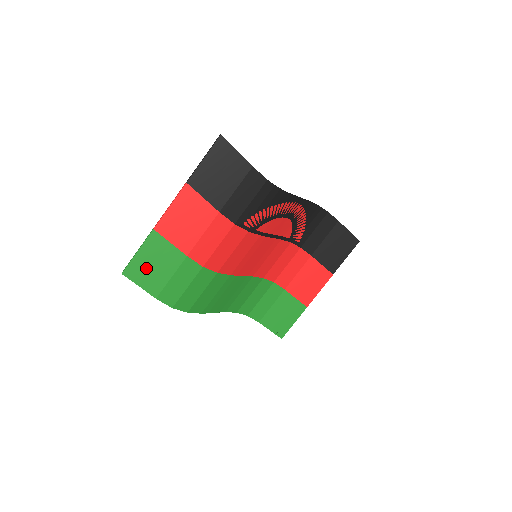
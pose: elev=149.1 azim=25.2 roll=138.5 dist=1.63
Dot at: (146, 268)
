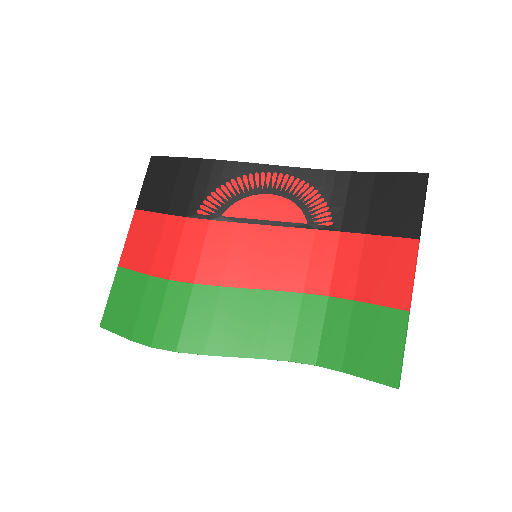
Dot at: (118, 309)
